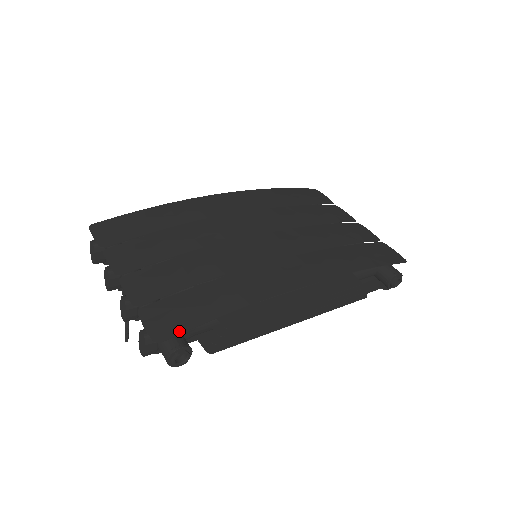
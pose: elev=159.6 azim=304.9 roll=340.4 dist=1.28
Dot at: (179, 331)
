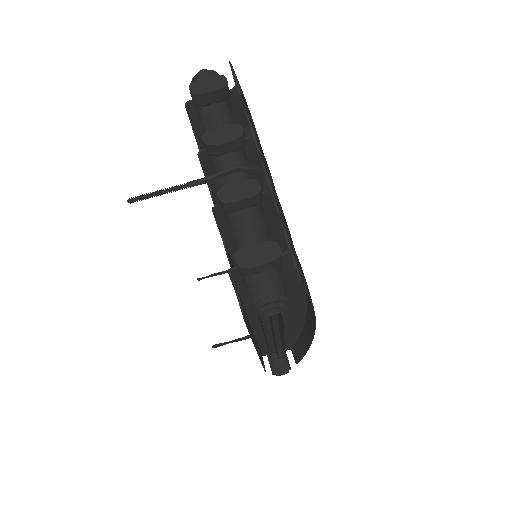
Dot at: occluded
